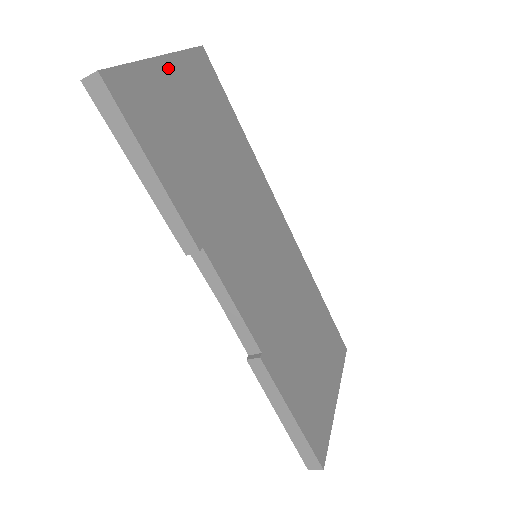
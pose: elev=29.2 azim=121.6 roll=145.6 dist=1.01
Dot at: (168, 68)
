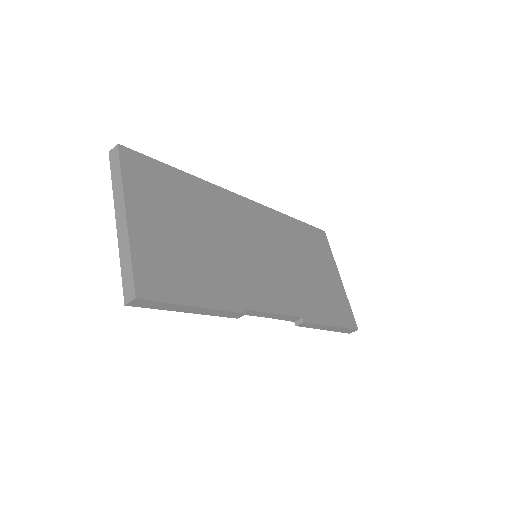
Dot at: (135, 215)
